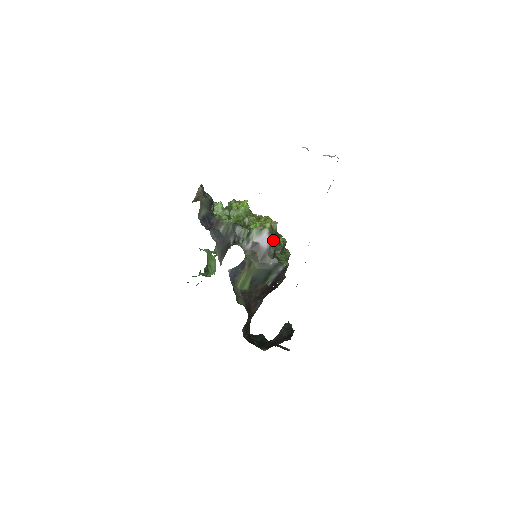
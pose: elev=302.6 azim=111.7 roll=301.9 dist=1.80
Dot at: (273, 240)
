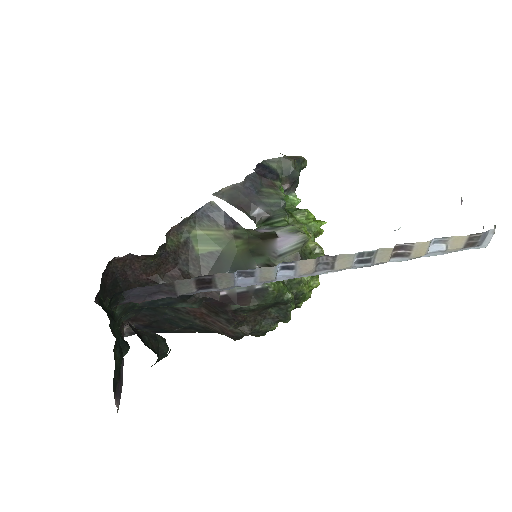
Dot at: (296, 254)
